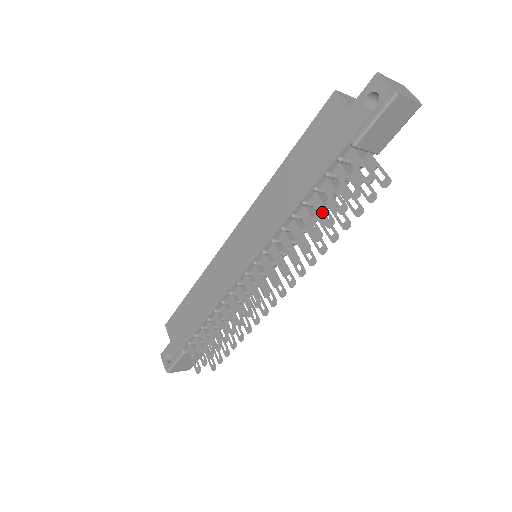
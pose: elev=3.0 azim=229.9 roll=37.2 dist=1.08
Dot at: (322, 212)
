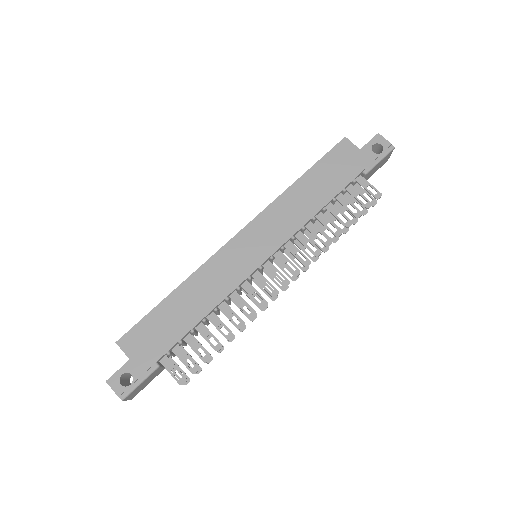
Dot at: occluded
